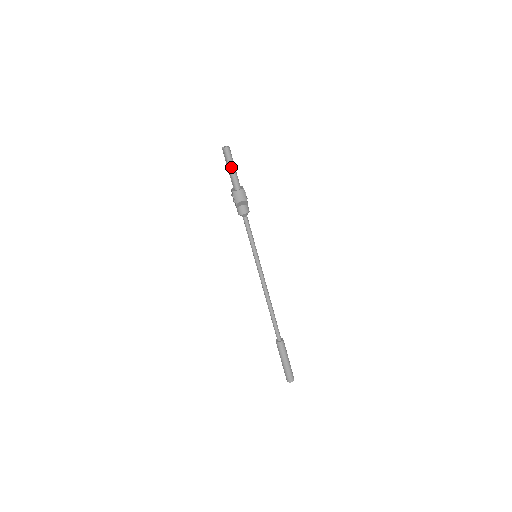
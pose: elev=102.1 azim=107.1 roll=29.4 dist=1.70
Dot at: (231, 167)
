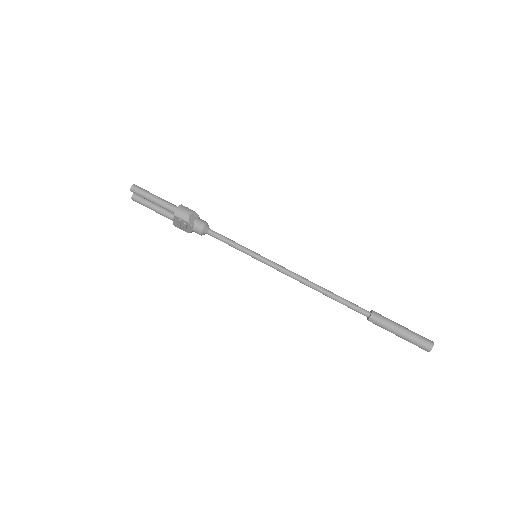
Dot at: (152, 197)
